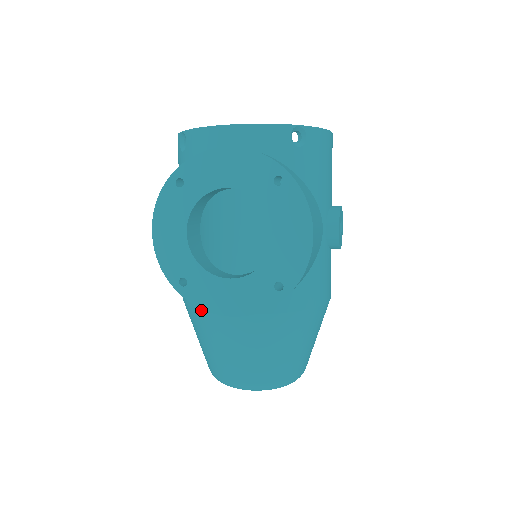
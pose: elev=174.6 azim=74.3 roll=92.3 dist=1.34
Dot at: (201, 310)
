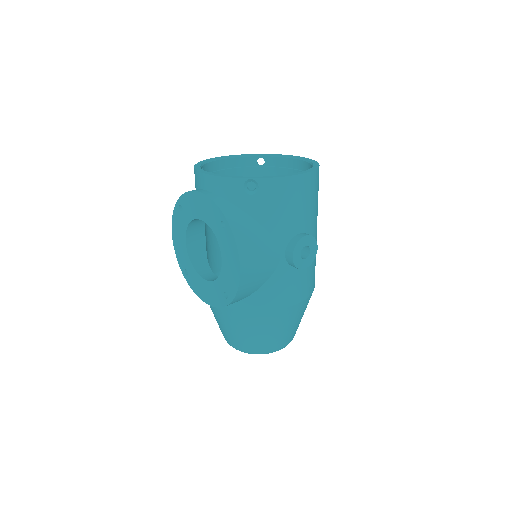
Dot at: occluded
